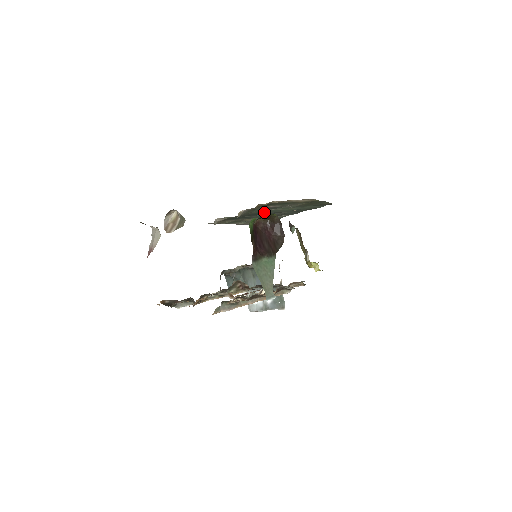
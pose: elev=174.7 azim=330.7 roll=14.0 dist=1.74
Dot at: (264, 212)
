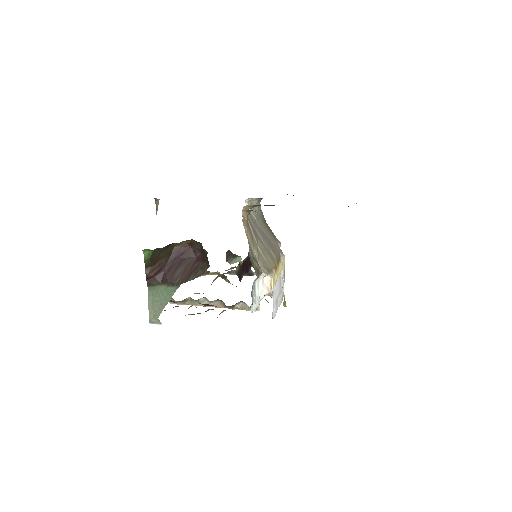
Dot at: occluded
